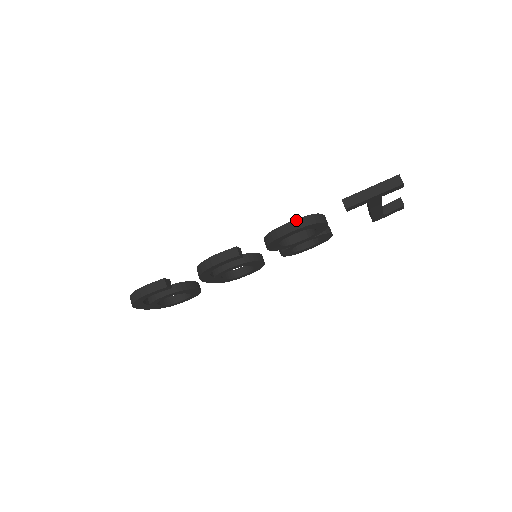
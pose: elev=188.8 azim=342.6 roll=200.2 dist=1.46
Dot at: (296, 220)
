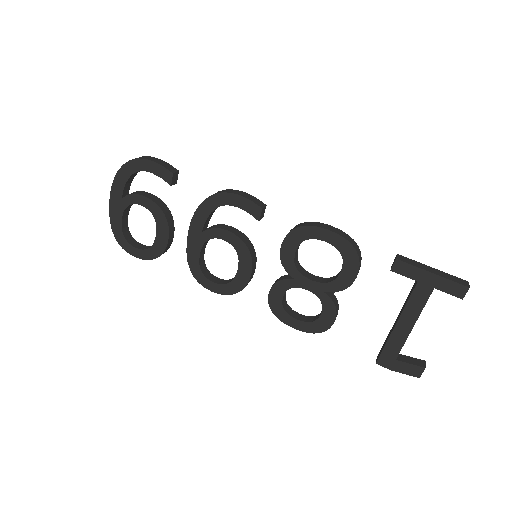
Dot at: (341, 231)
